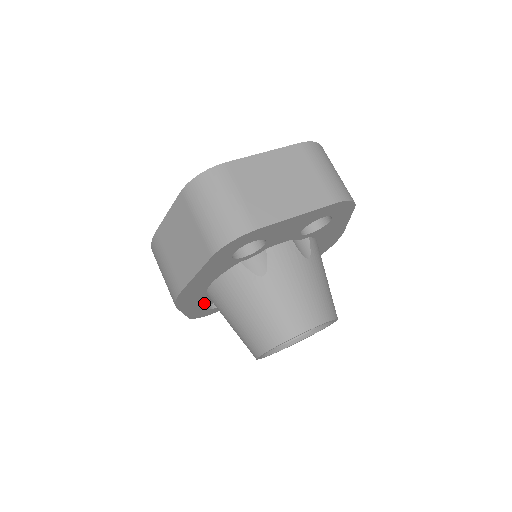
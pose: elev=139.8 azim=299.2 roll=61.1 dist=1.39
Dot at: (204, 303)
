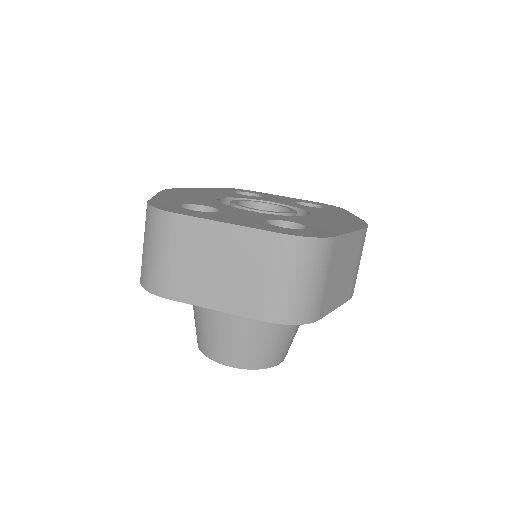
Dot at: occluded
